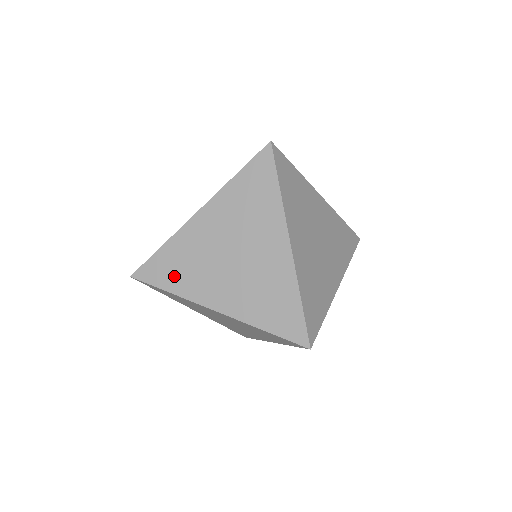
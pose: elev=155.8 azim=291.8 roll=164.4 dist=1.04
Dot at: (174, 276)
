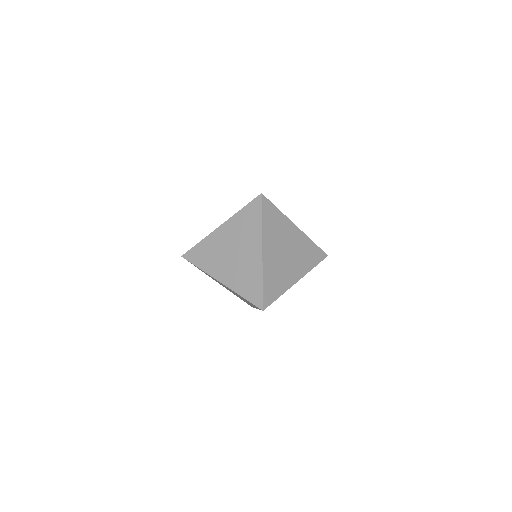
Dot at: (203, 260)
